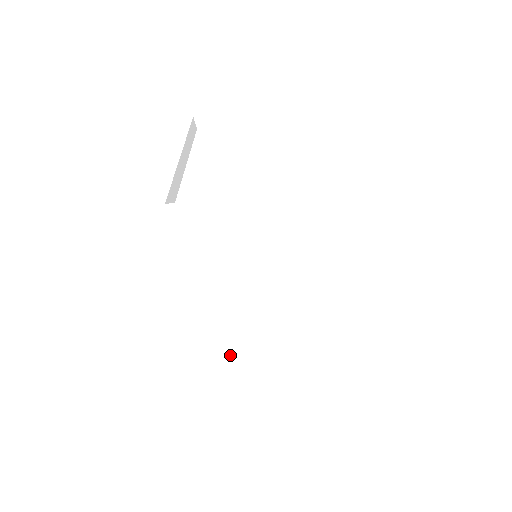
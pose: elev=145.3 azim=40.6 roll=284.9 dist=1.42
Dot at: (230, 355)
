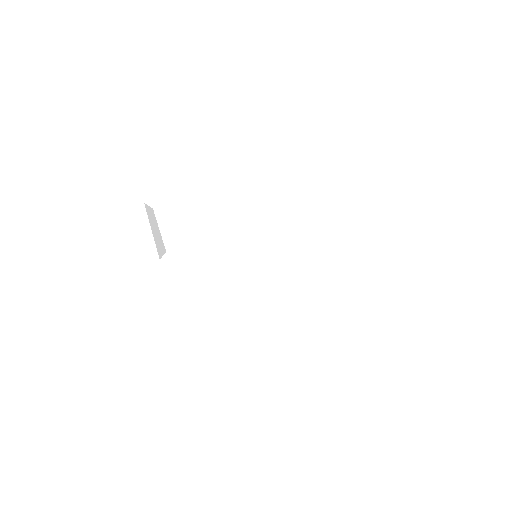
Dot at: occluded
